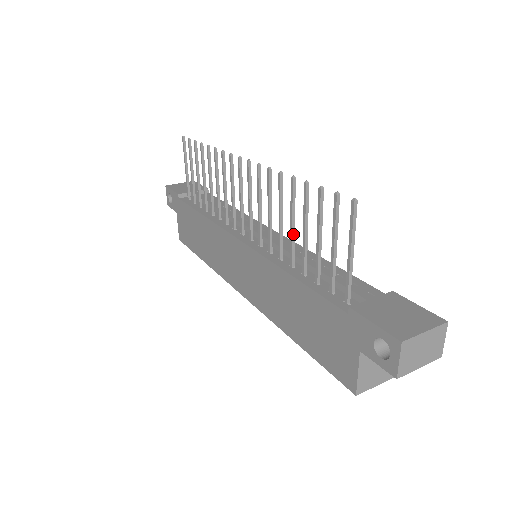
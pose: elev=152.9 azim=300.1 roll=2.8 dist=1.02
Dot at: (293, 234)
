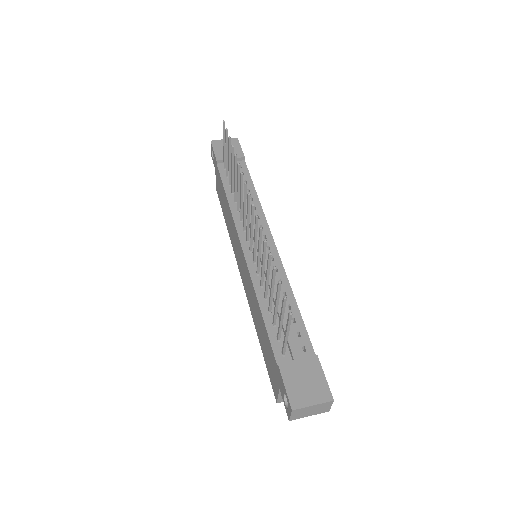
Dot at: (267, 283)
